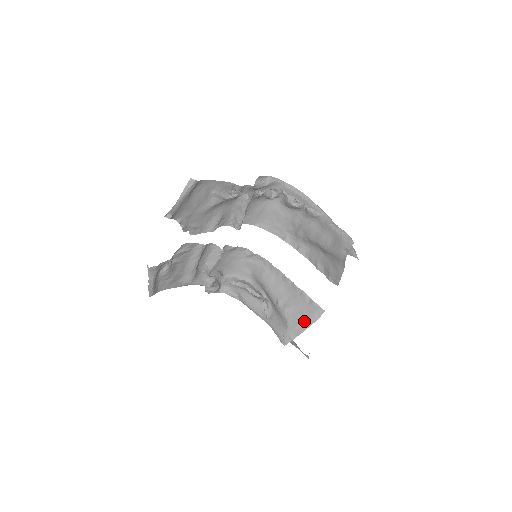
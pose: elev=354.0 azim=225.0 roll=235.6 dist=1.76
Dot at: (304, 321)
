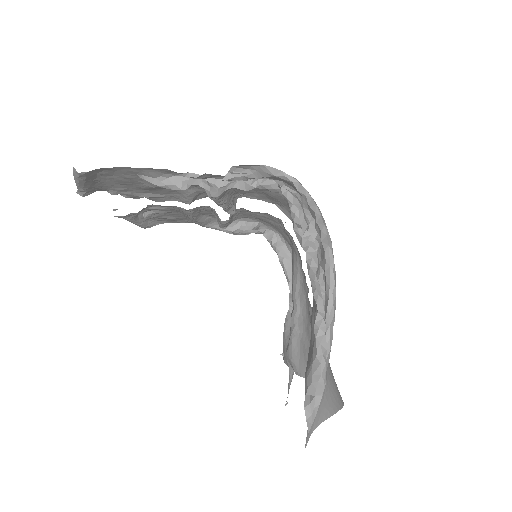
Dot at: (301, 365)
